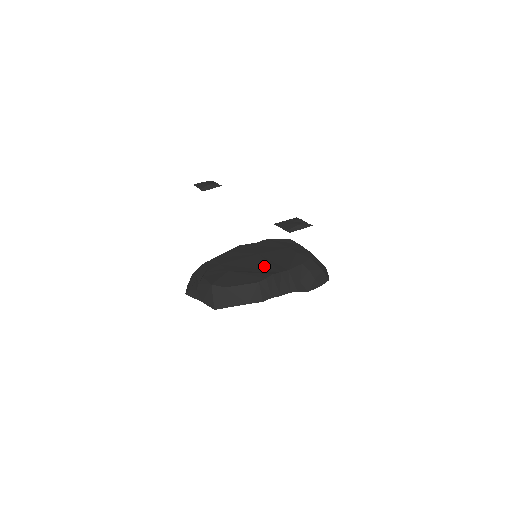
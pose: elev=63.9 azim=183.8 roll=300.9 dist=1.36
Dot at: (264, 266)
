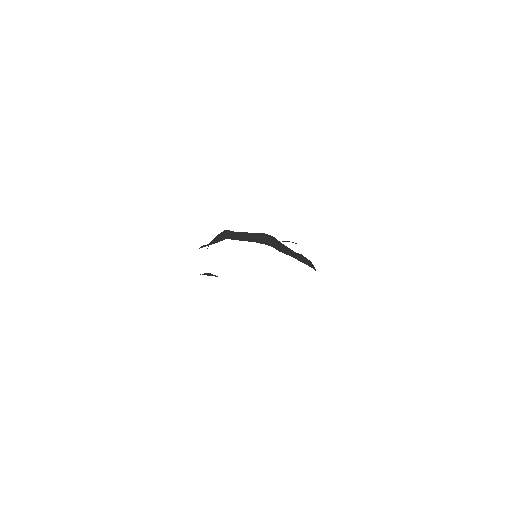
Dot at: occluded
